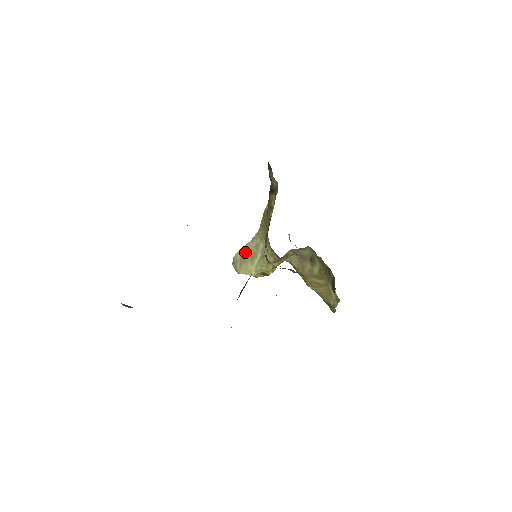
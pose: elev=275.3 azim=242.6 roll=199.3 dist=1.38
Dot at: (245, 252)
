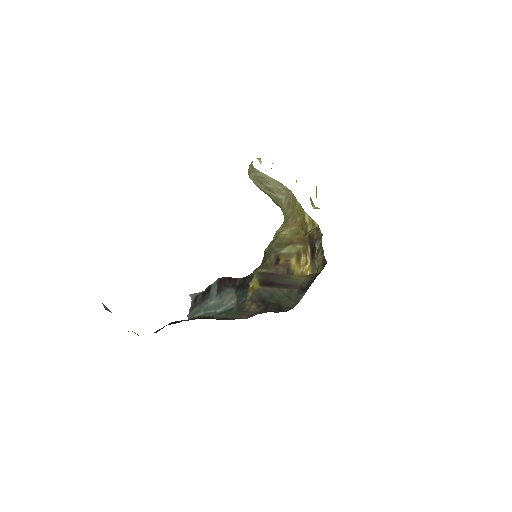
Dot at: (267, 180)
